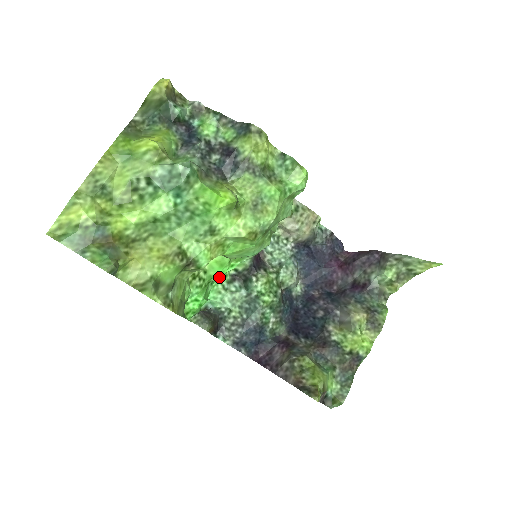
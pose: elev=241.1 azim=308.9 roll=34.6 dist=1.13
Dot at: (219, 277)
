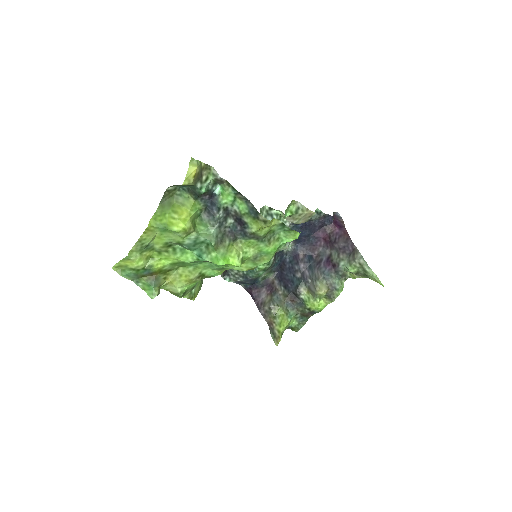
Dot at: occluded
